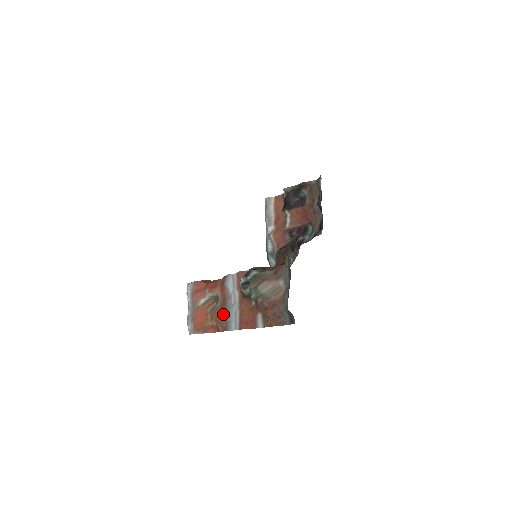
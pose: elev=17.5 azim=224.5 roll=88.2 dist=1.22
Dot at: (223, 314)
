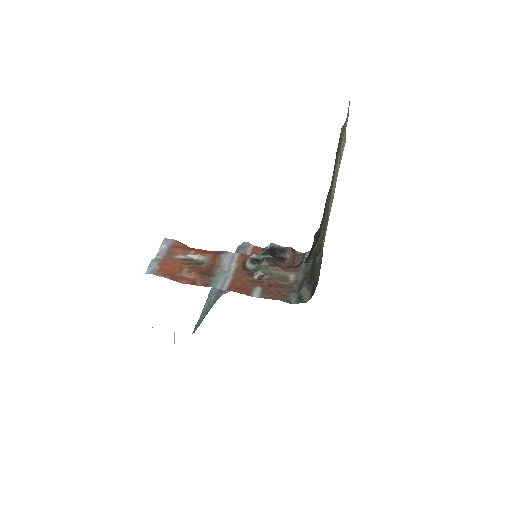
Dot at: (208, 273)
